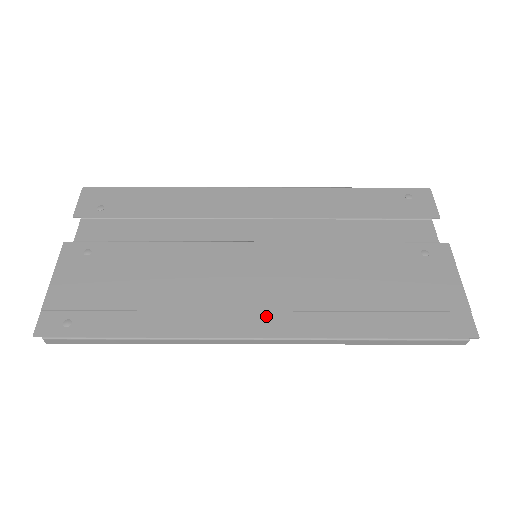
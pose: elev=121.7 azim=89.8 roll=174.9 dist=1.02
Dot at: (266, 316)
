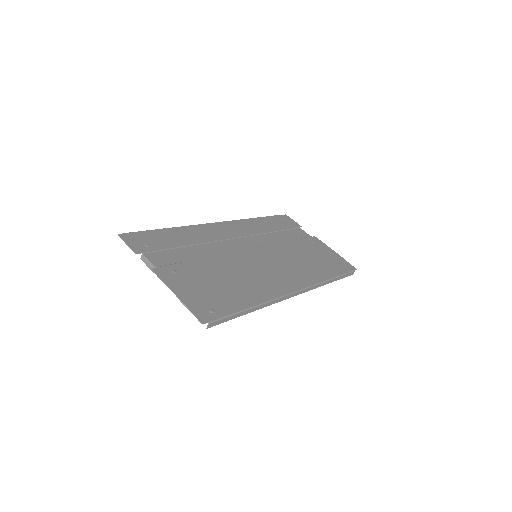
Dot at: (291, 281)
